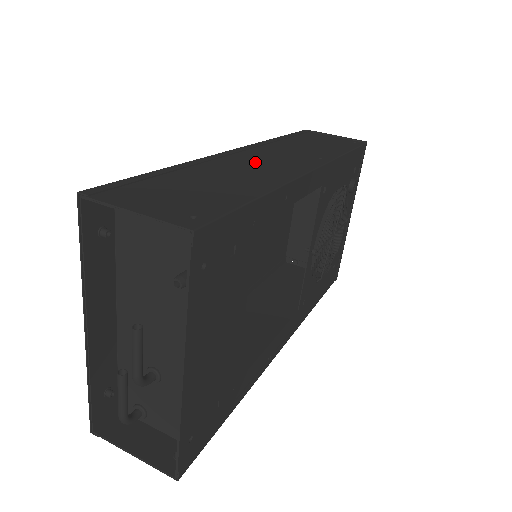
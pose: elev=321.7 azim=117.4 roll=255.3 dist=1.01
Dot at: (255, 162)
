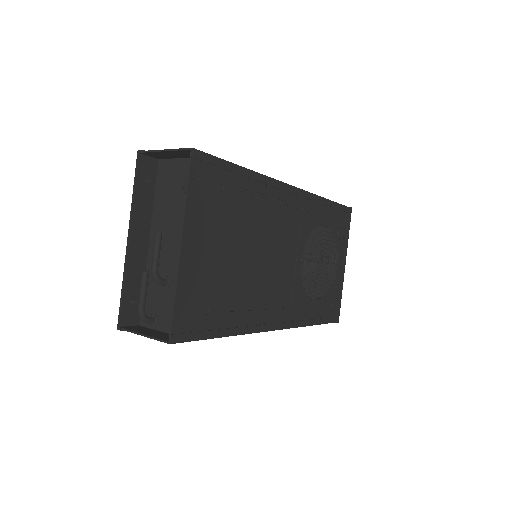
Dot at: occluded
